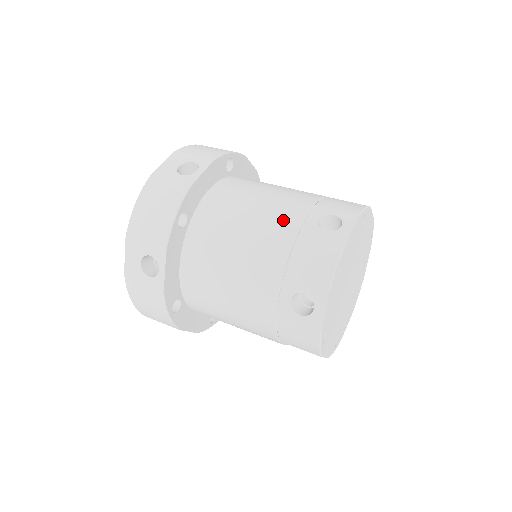
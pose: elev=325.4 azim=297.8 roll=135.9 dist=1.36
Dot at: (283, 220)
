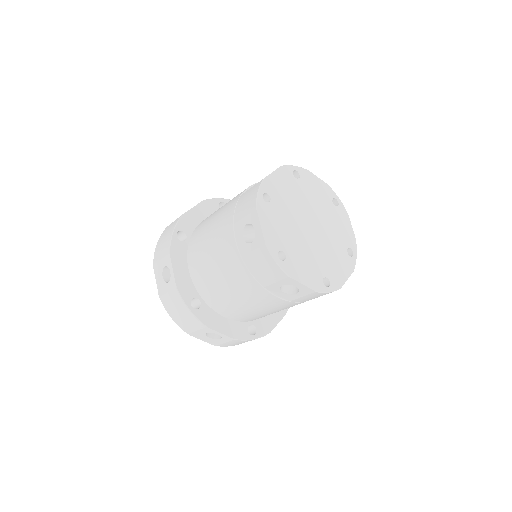
Dot at: occluded
